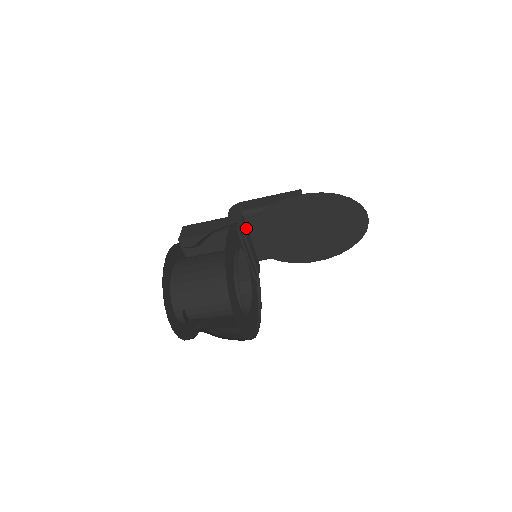
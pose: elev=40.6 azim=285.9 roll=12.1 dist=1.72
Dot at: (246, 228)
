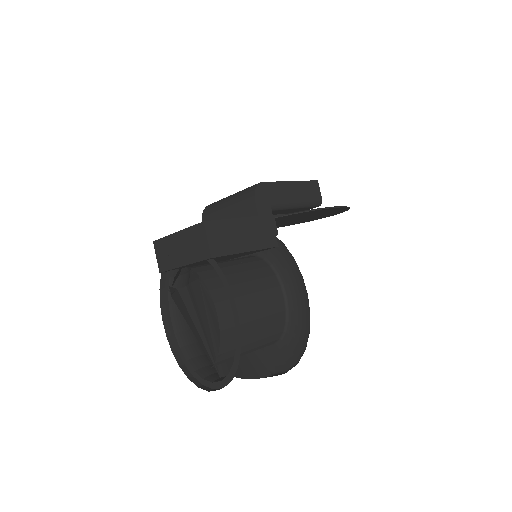
Dot at: occluded
